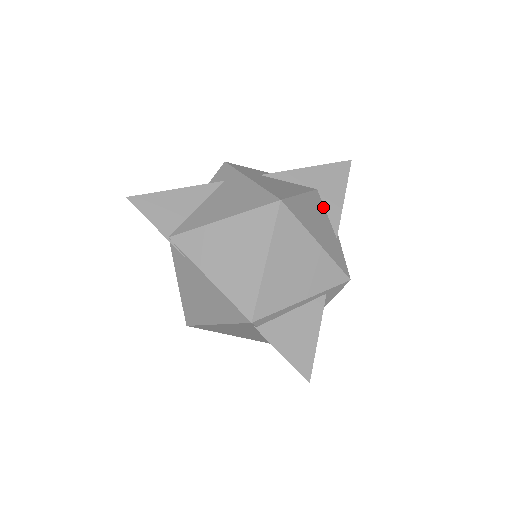
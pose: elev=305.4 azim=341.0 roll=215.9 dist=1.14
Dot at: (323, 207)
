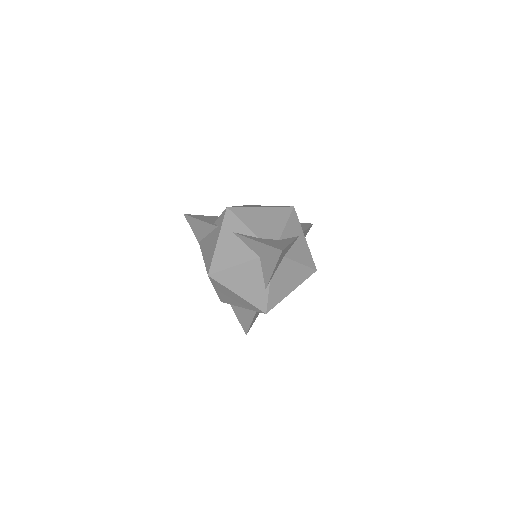
Dot at: (260, 270)
